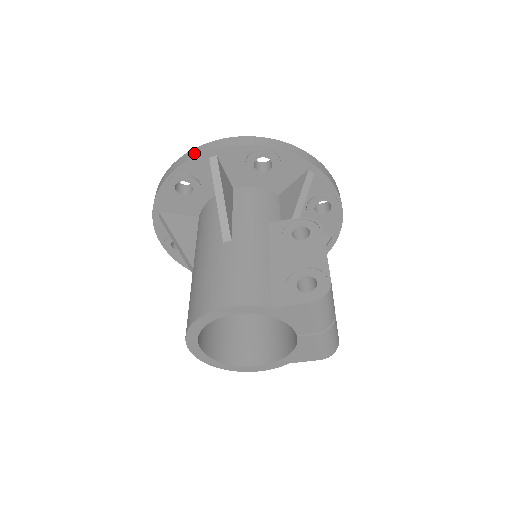
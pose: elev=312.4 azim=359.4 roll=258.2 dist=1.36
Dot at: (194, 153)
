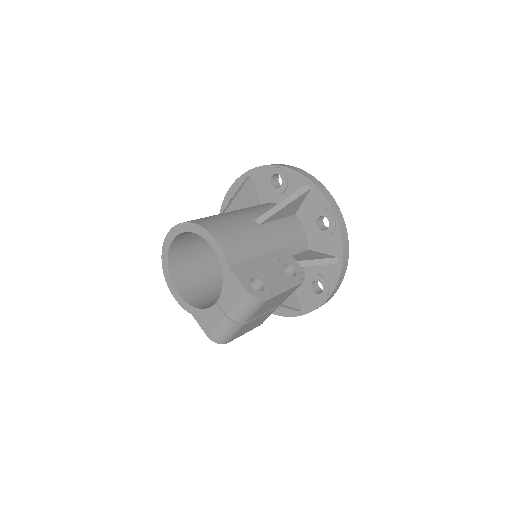
Dot at: (304, 173)
